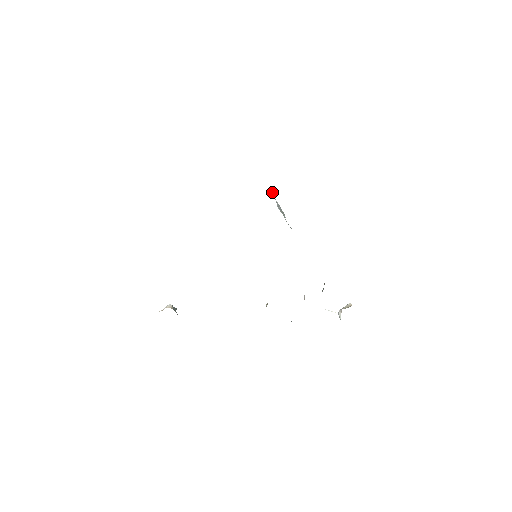
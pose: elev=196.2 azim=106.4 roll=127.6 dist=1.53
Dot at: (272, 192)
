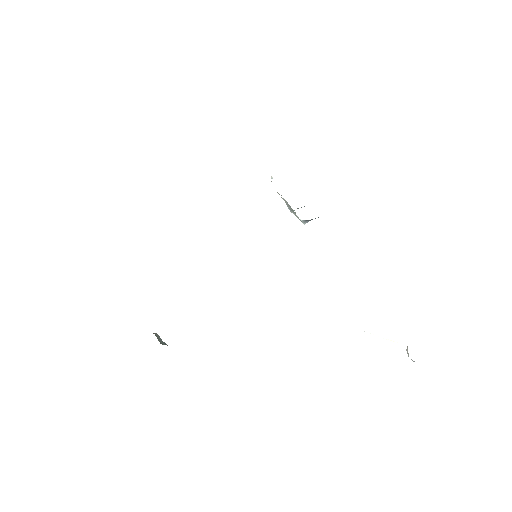
Dot at: occluded
